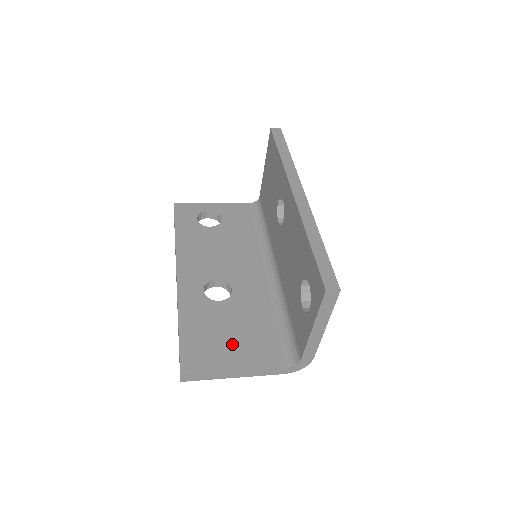
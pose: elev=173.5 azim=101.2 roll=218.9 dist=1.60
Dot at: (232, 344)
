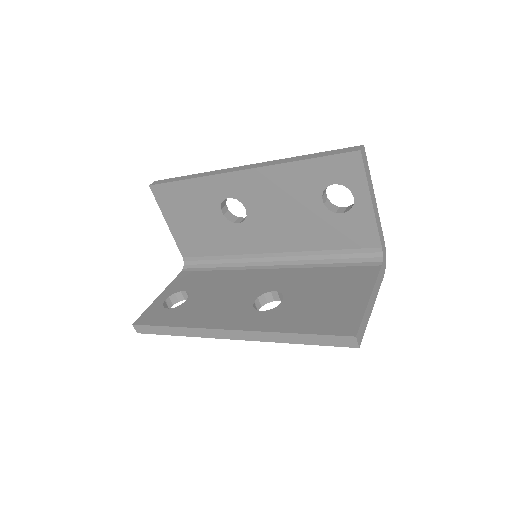
Dot at: (338, 296)
